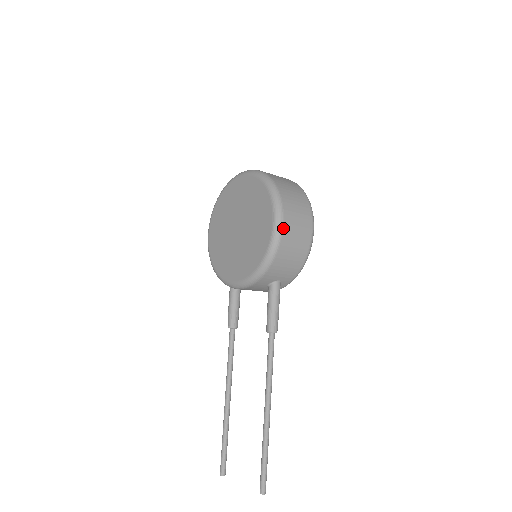
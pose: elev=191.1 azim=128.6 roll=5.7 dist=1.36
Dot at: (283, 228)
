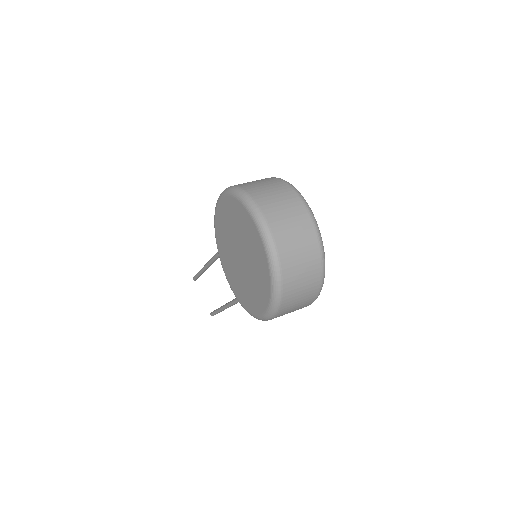
Dot at: occluded
